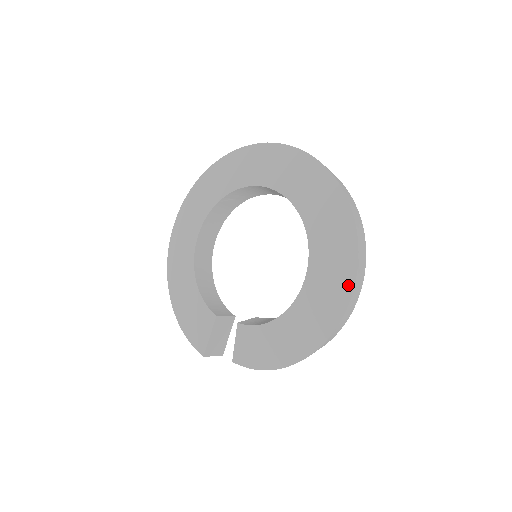
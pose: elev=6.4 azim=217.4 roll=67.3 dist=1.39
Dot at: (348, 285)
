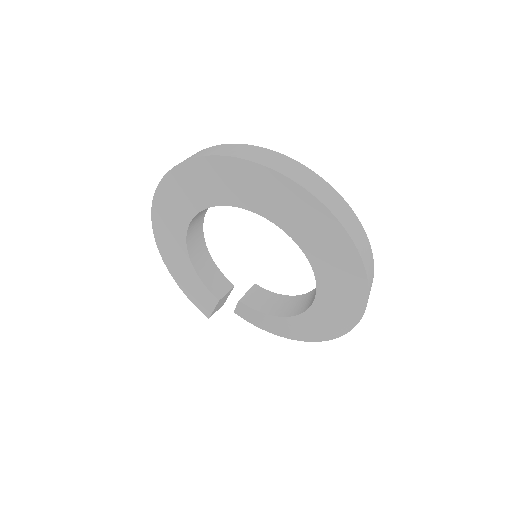
Dot at: (350, 323)
